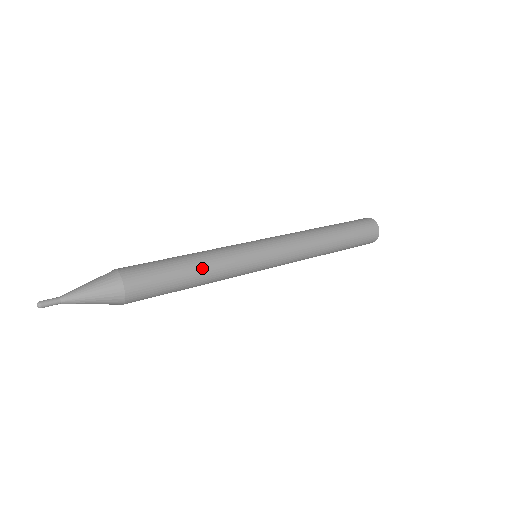
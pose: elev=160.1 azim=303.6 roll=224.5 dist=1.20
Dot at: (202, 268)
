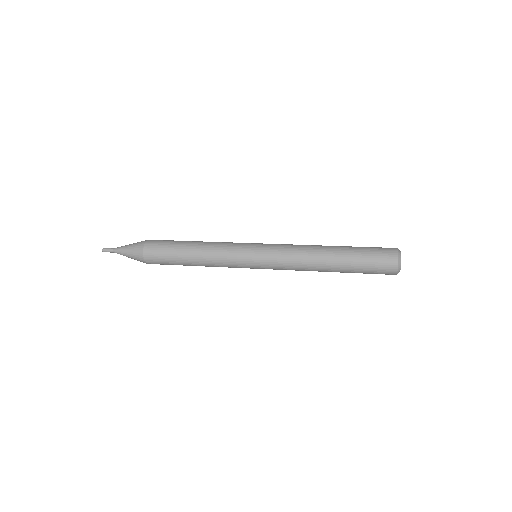
Dot at: (200, 247)
